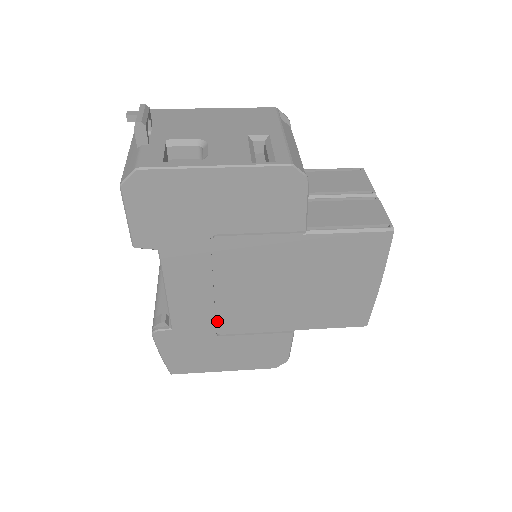
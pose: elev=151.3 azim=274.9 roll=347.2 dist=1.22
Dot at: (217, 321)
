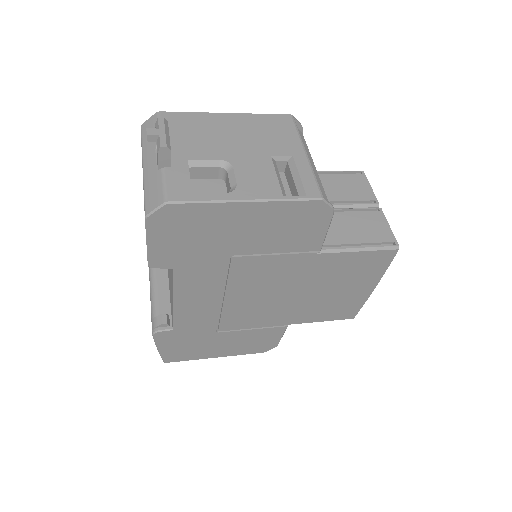
Dot at: (218, 321)
